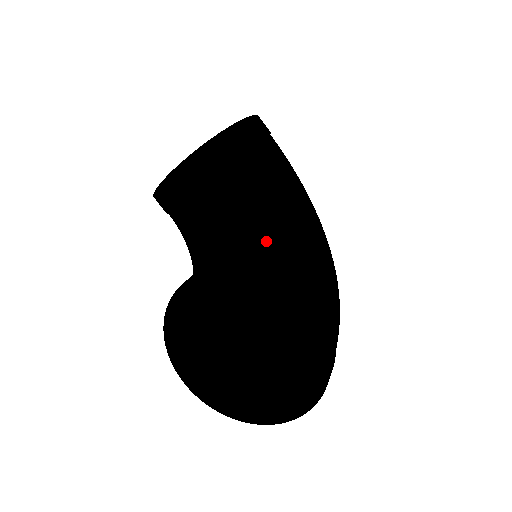
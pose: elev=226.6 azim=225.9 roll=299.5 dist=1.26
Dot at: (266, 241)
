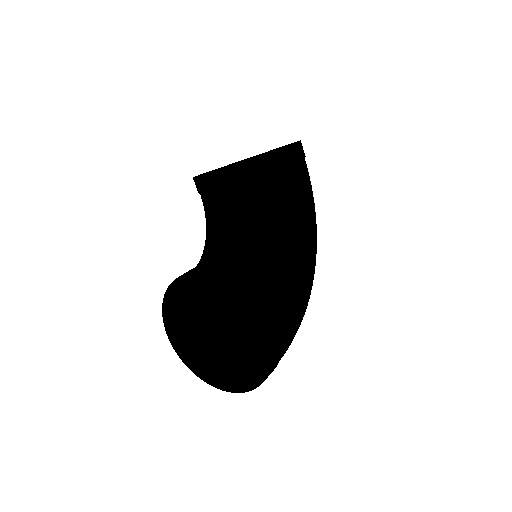
Dot at: (260, 261)
